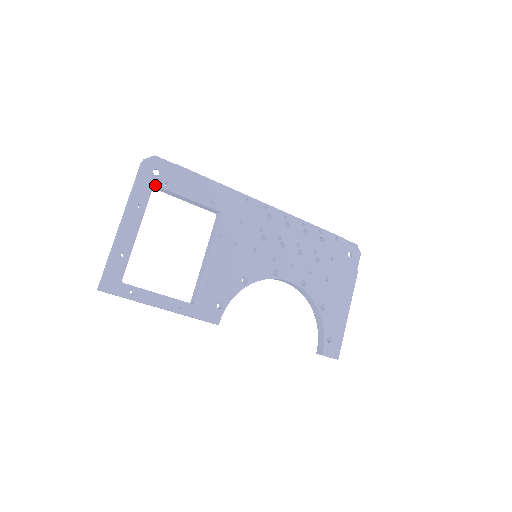
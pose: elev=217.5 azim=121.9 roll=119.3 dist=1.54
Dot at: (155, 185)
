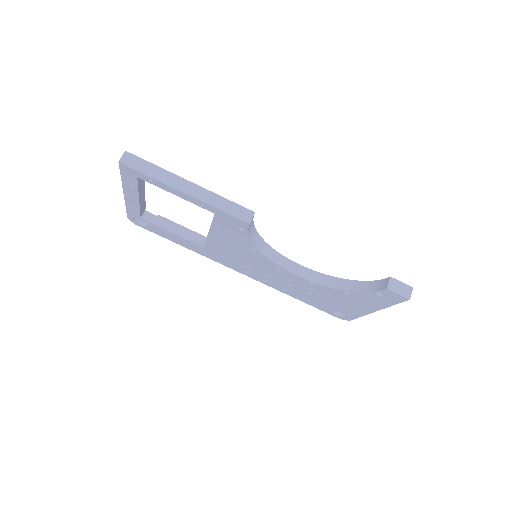
Dot at: (146, 211)
